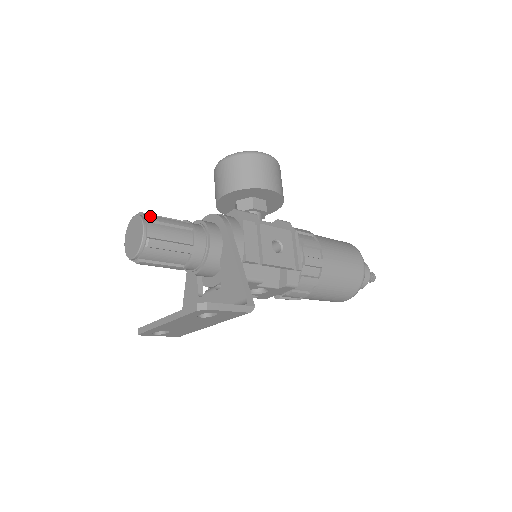
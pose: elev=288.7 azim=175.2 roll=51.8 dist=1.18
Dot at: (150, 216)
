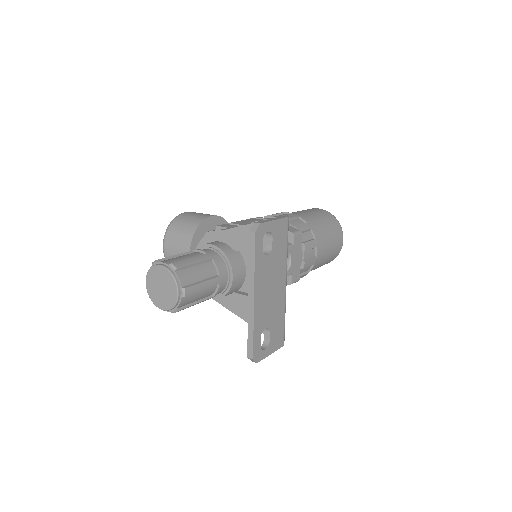
Dot at: (155, 261)
